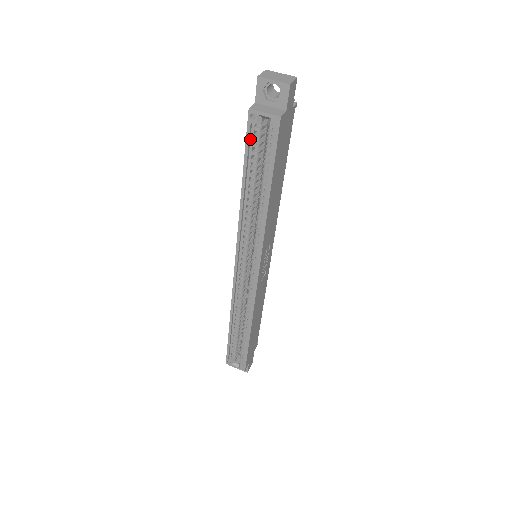
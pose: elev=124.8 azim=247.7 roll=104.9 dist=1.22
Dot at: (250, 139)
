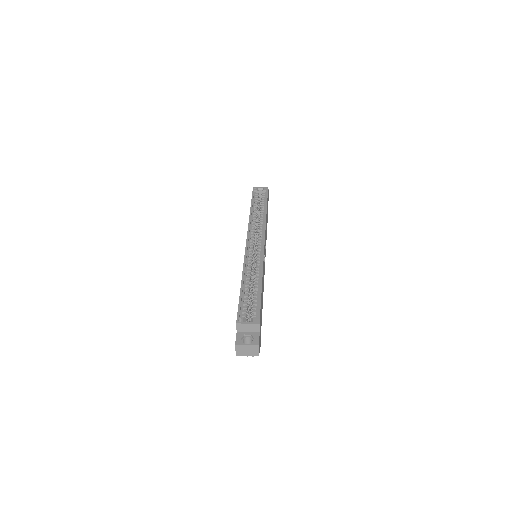
Dot at: (254, 196)
